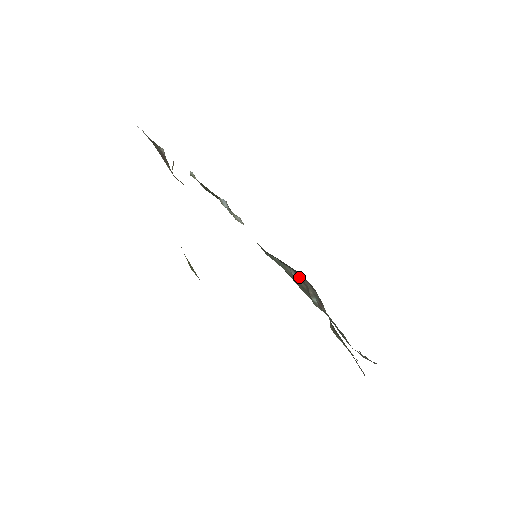
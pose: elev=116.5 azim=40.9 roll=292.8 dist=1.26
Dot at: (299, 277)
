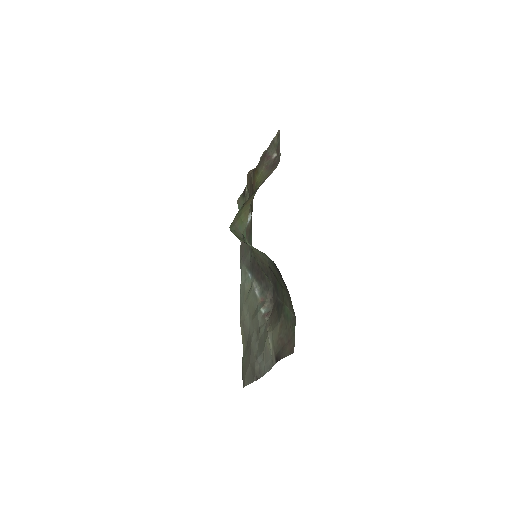
Dot at: (265, 291)
